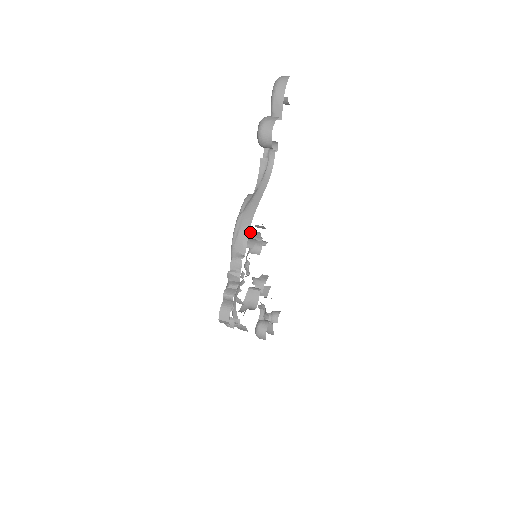
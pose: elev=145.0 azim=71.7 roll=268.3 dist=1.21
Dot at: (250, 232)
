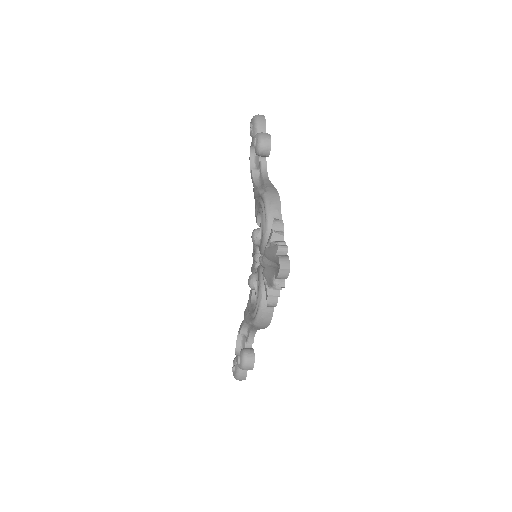
Dot at: occluded
